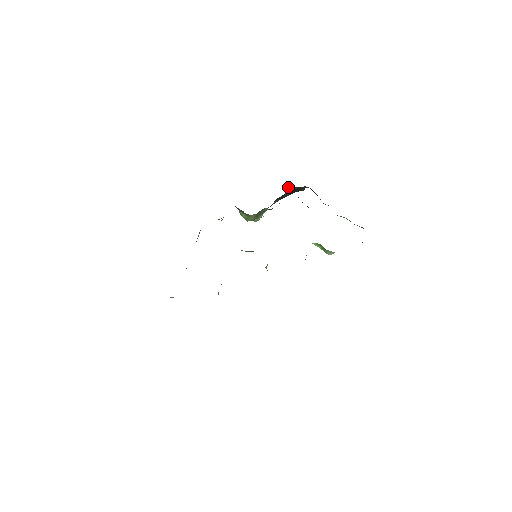
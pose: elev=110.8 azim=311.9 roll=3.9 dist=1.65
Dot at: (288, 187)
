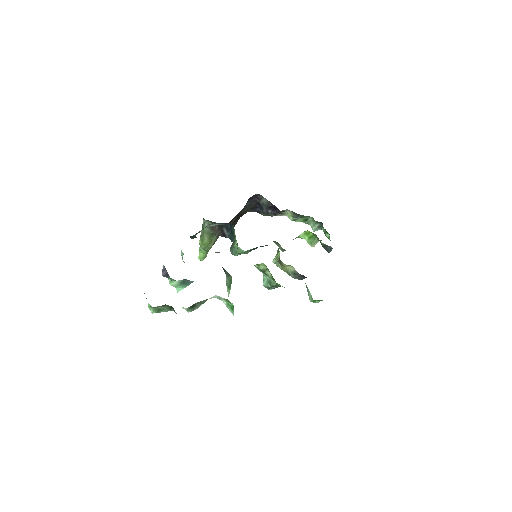
Dot at: (248, 199)
